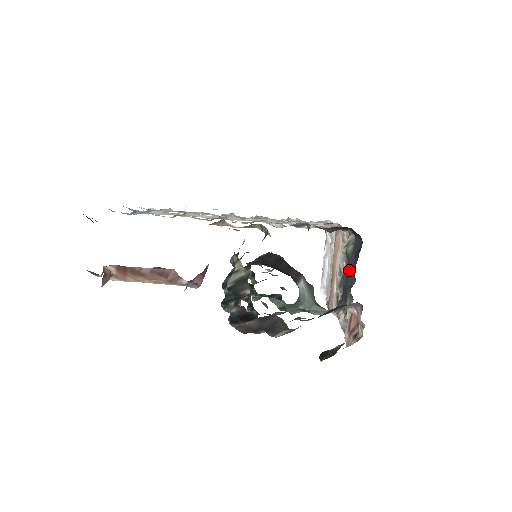
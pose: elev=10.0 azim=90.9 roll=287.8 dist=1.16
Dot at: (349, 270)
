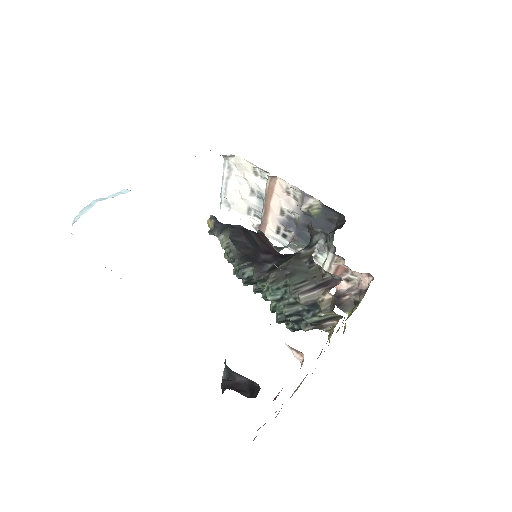
Dot at: (312, 225)
